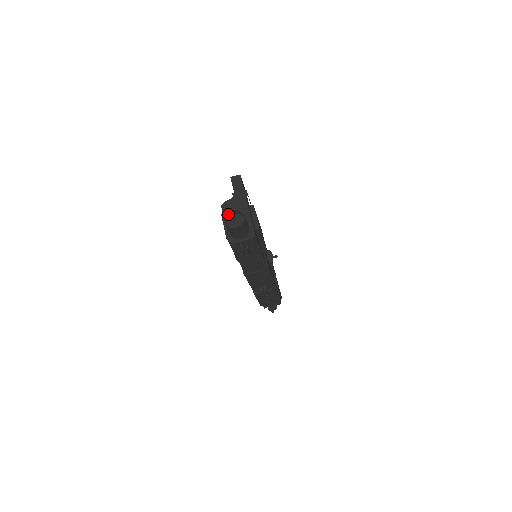
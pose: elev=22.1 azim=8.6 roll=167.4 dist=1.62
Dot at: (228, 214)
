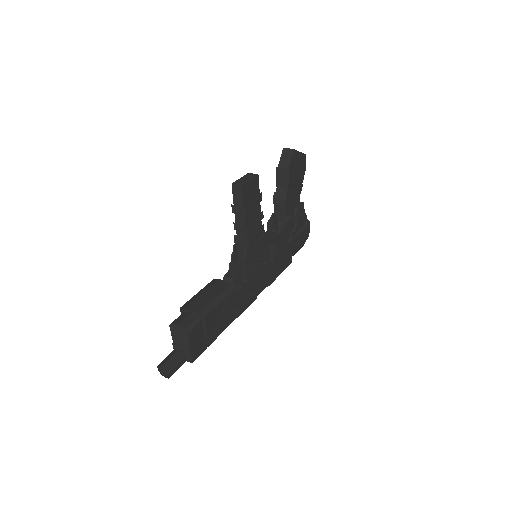
Dot at: (161, 363)
